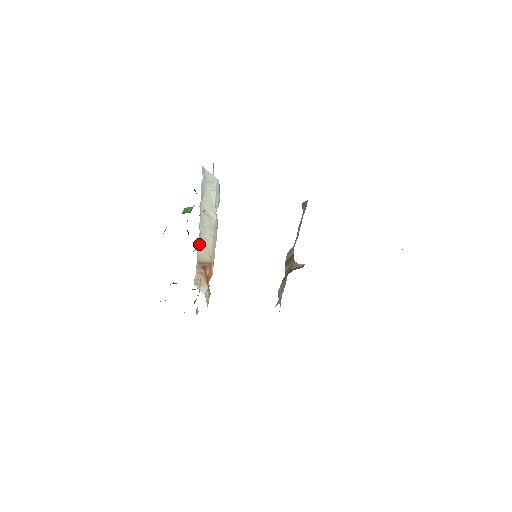
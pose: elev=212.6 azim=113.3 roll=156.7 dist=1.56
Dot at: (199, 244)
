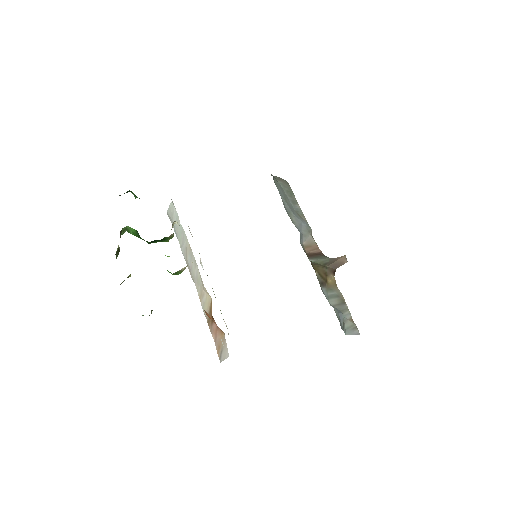
Dot at: (167, 256)
